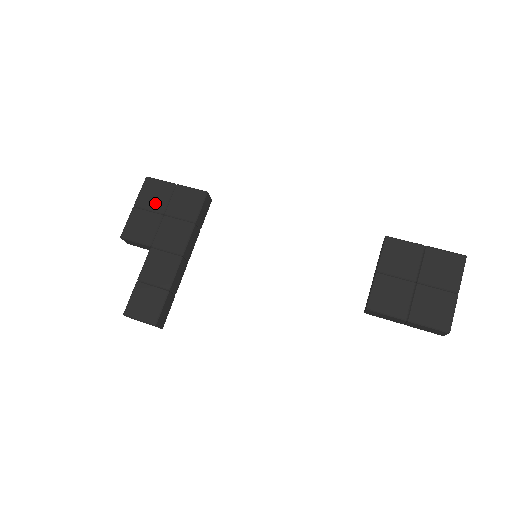
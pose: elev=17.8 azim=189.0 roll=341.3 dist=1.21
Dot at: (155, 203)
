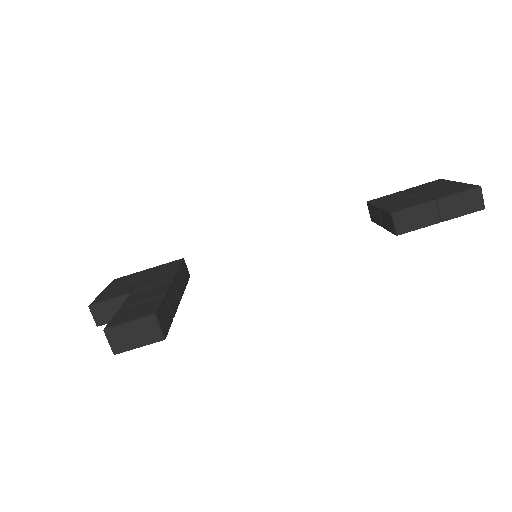
Dot at: (128, 281)
